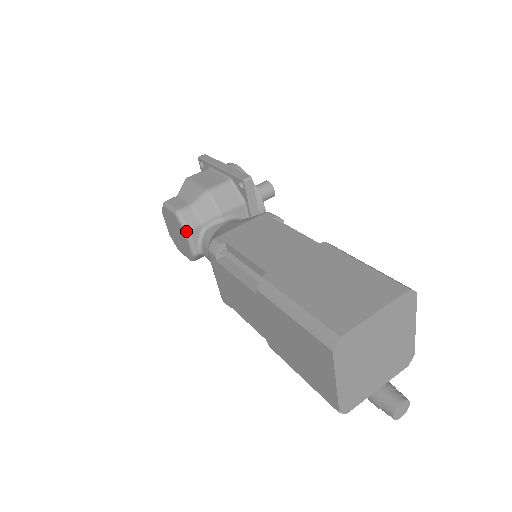
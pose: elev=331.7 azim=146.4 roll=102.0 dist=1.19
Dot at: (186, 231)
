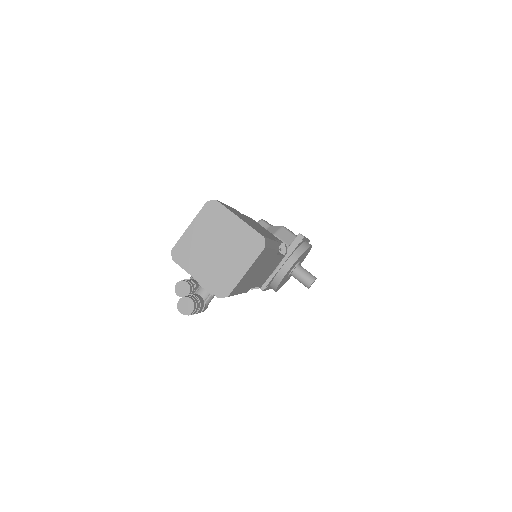
Dot at: occluded
